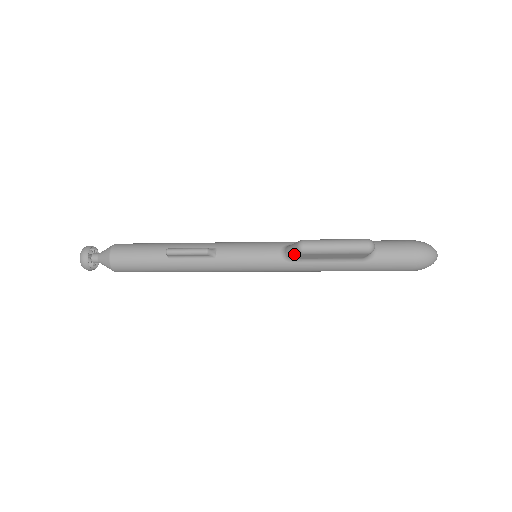
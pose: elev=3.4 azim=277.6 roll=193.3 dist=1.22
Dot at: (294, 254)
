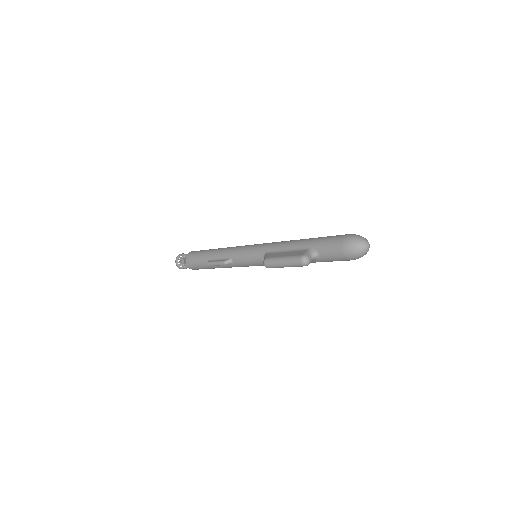
Dot at: occluded
